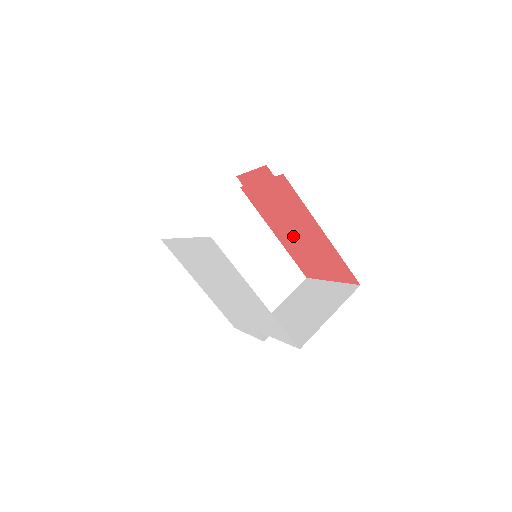
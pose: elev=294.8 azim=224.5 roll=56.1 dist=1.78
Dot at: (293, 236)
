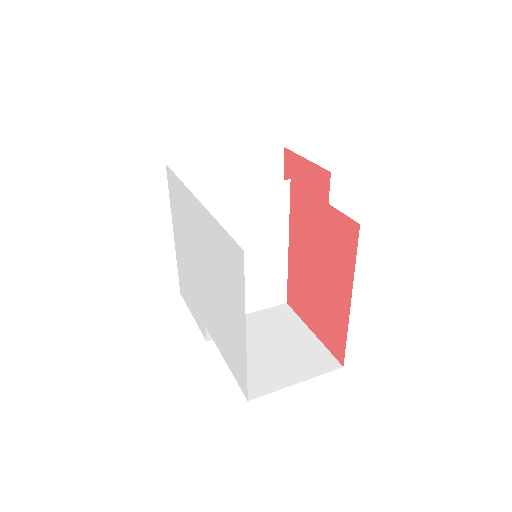
Dot at: (309, 268)
